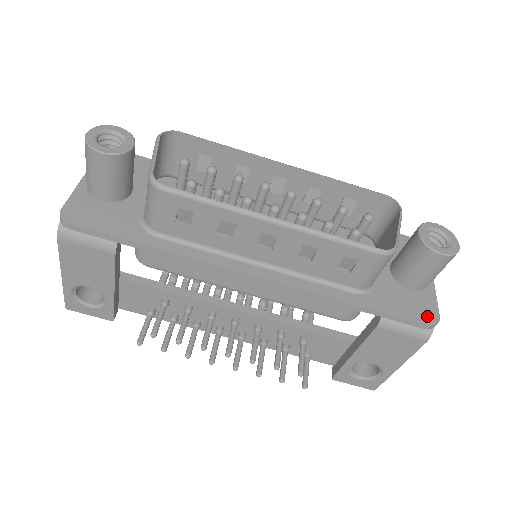
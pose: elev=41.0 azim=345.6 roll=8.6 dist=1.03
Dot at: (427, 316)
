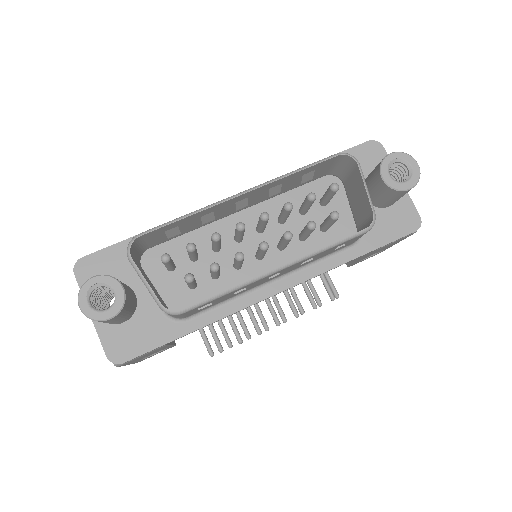
Dot at: (411, 224)
